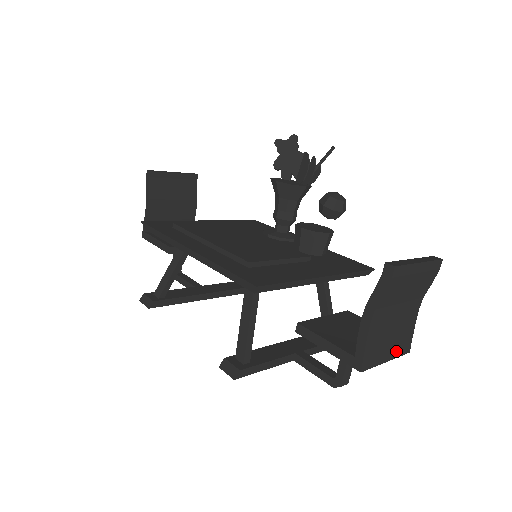
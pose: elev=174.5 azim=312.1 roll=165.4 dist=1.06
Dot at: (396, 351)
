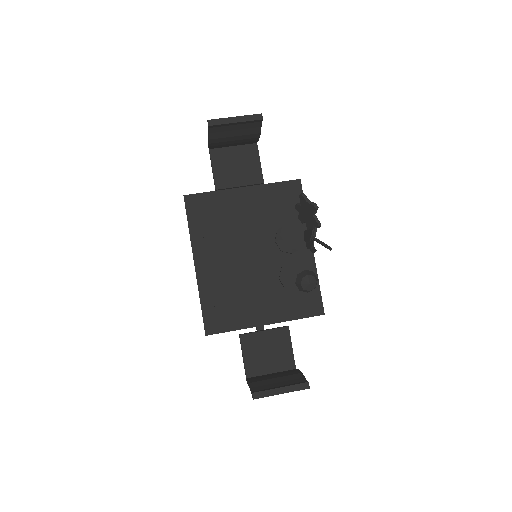
Dot at: occluded
